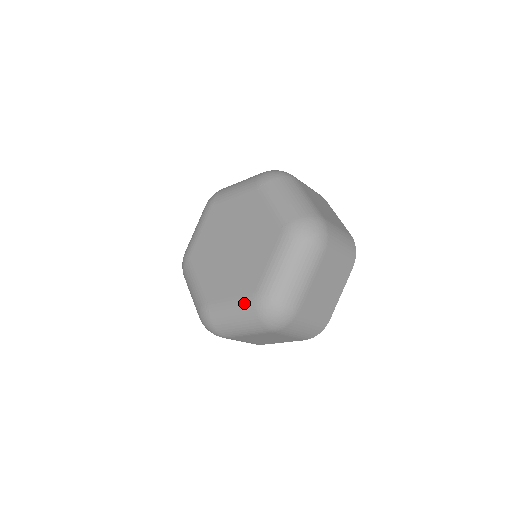
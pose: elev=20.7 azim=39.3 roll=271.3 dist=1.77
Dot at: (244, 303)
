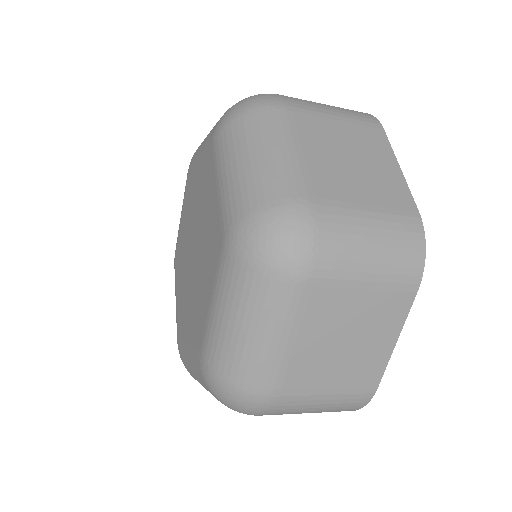
Dot at: (195, 364)
